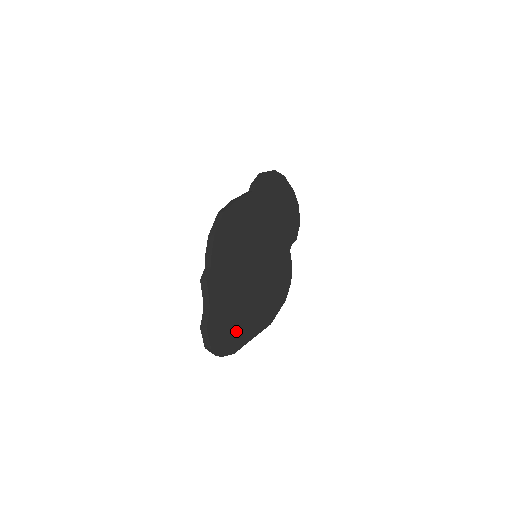
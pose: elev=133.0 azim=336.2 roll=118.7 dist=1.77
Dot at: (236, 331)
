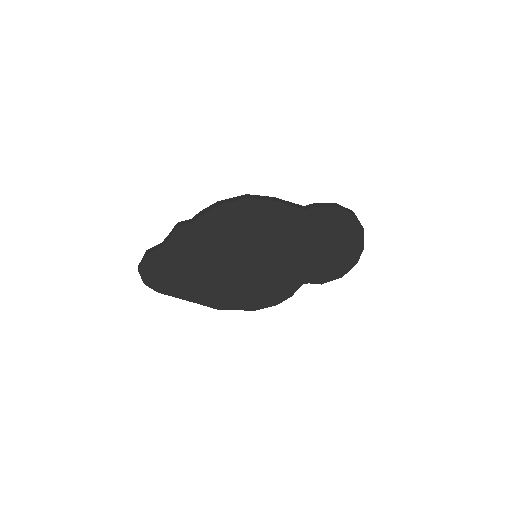
Dot at: (175, 282)
